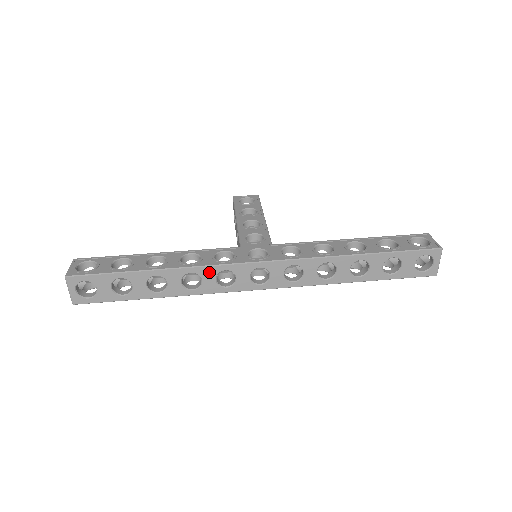
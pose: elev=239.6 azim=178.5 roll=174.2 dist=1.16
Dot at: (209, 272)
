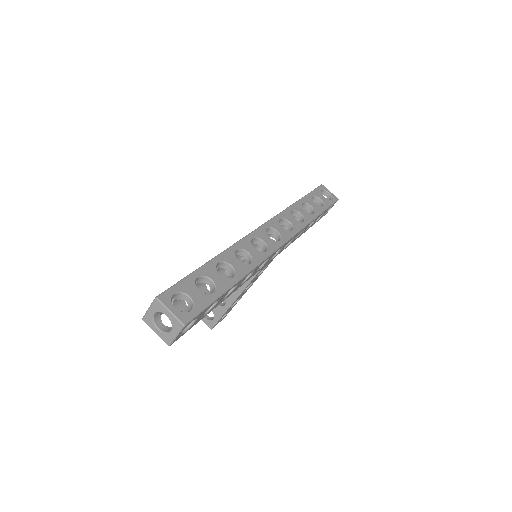
Dot at: (246, 244)
